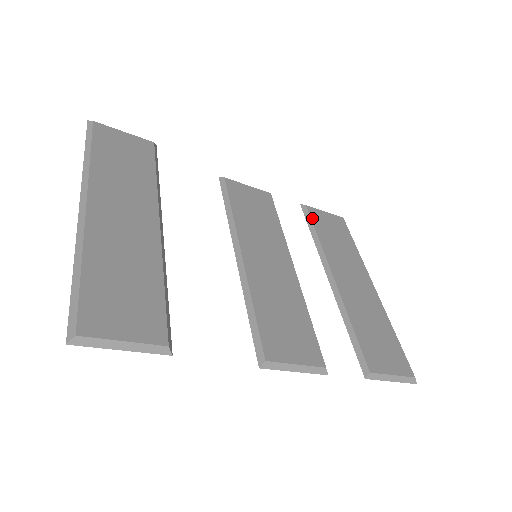
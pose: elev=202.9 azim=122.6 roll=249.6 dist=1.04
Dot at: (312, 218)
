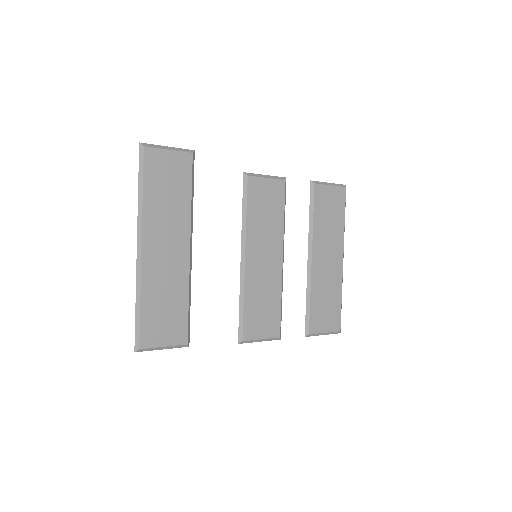
Dot at: (315, 199)
